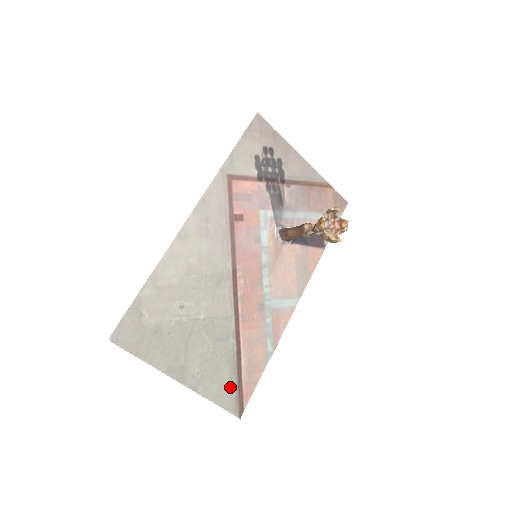
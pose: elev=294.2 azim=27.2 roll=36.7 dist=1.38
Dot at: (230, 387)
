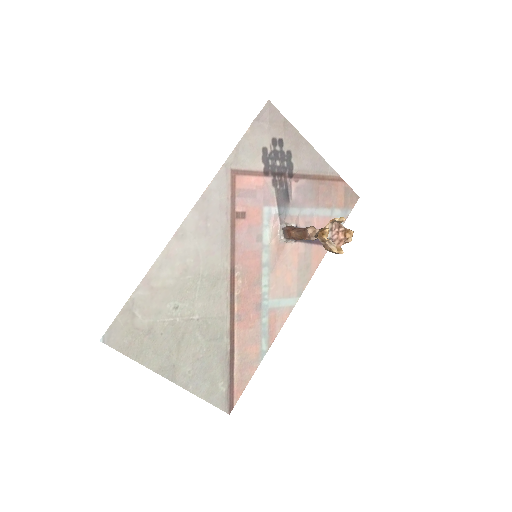
Dot at: (221, 385)
